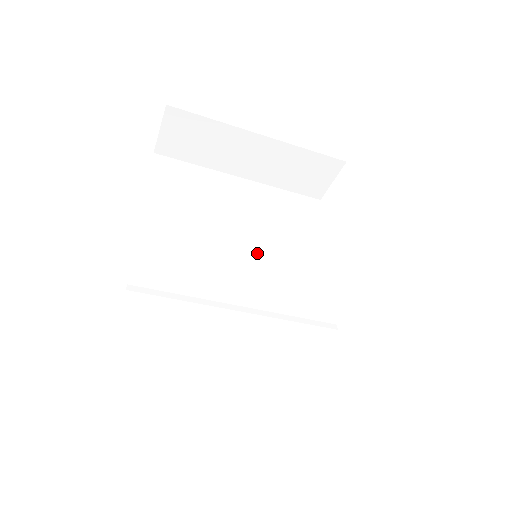
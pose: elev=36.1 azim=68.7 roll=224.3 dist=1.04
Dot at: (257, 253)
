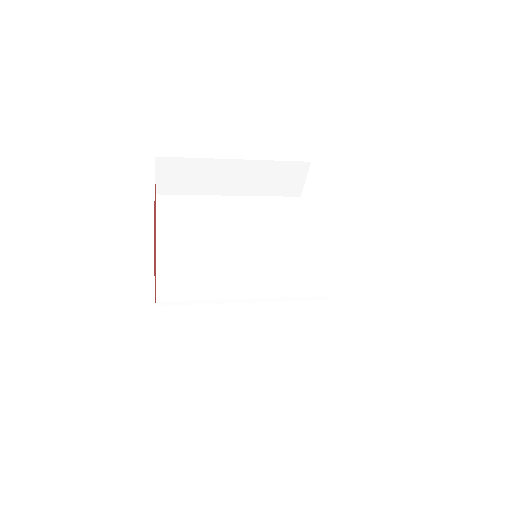
Dot at: (253, 254)
